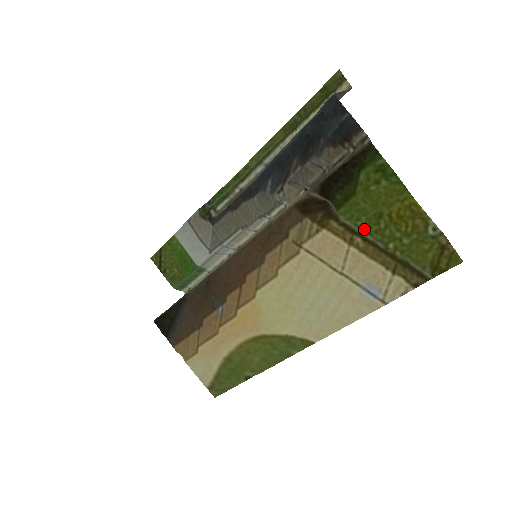
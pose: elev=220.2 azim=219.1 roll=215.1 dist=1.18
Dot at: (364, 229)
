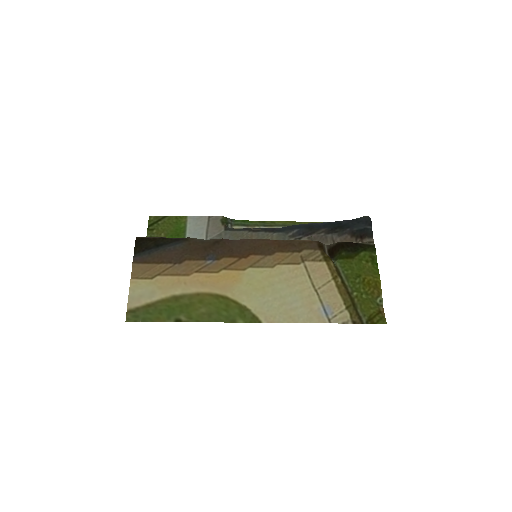
Dot at: (346, 277)
